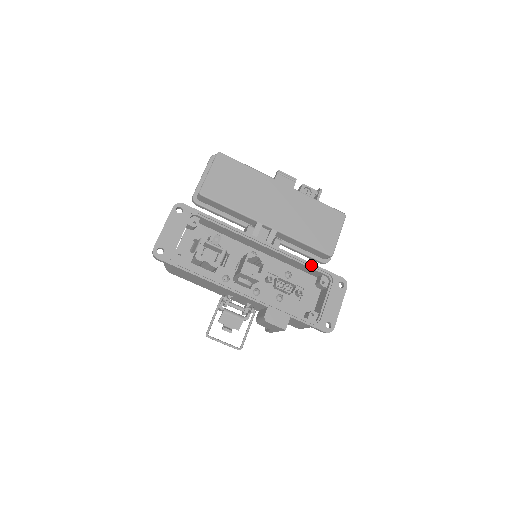
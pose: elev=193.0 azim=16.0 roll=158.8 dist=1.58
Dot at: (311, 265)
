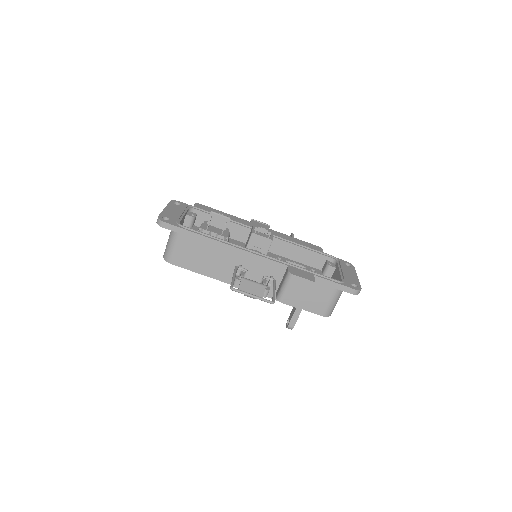
Dot at: (313, 249)
